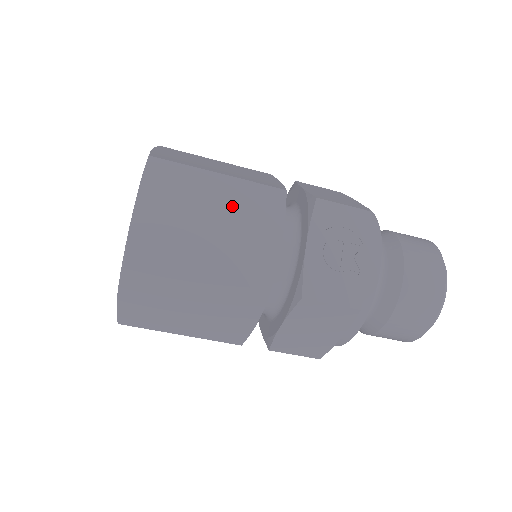
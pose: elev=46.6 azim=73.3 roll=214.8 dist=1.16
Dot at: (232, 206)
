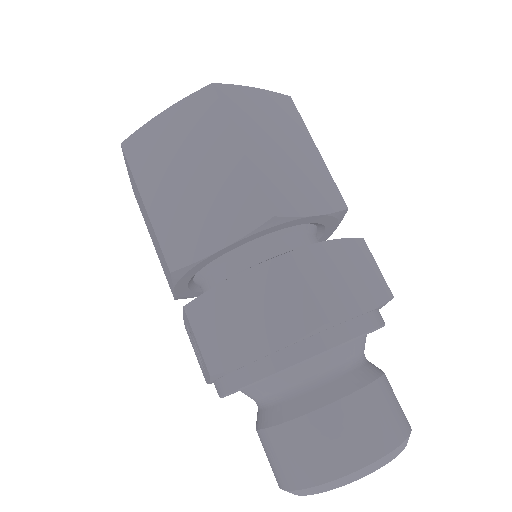
Dot at: occluded
